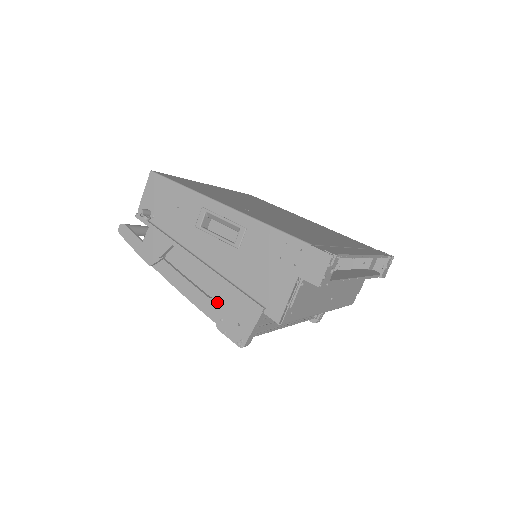
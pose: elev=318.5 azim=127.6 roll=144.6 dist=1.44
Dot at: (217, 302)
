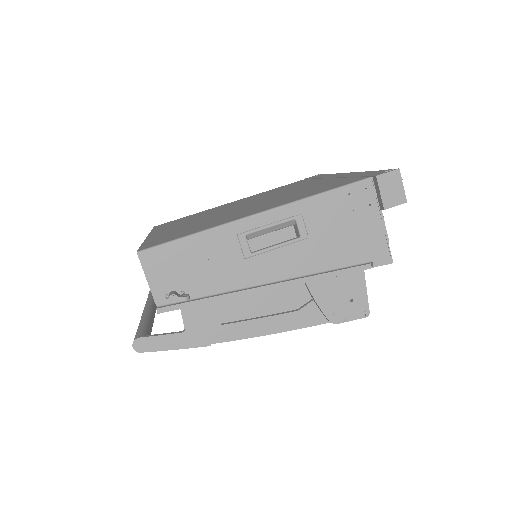
Dot at: (310, 306)
